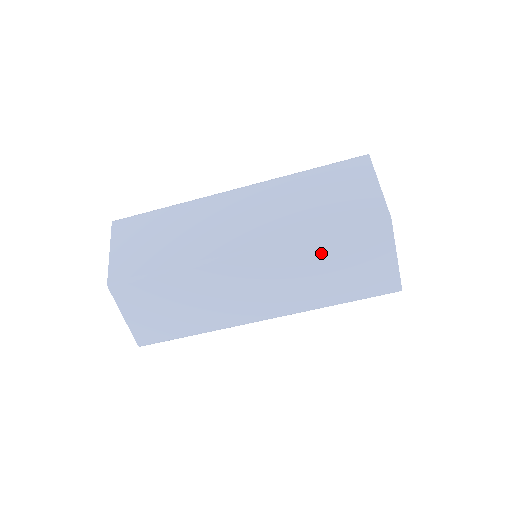
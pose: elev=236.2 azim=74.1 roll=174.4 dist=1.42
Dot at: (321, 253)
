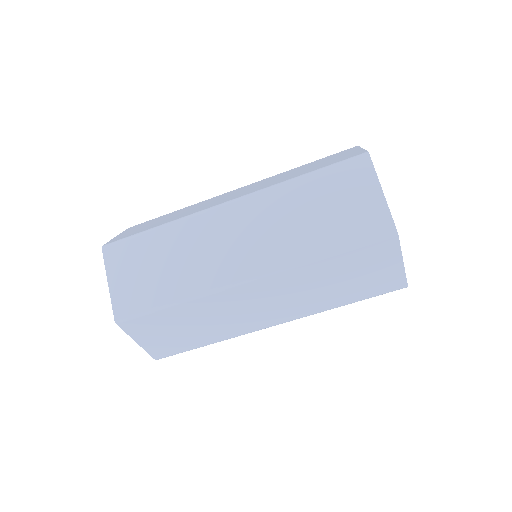
Dot at: (303, 195)
